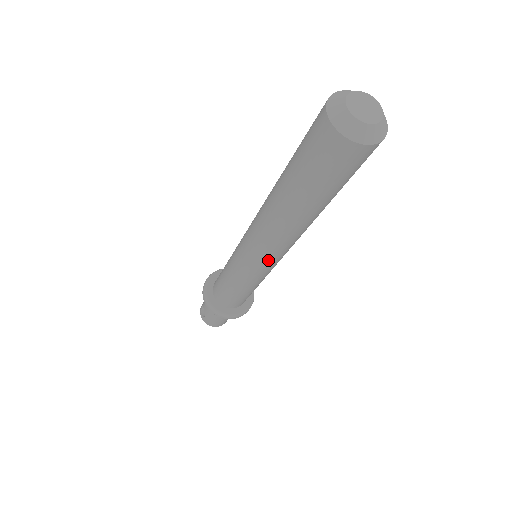
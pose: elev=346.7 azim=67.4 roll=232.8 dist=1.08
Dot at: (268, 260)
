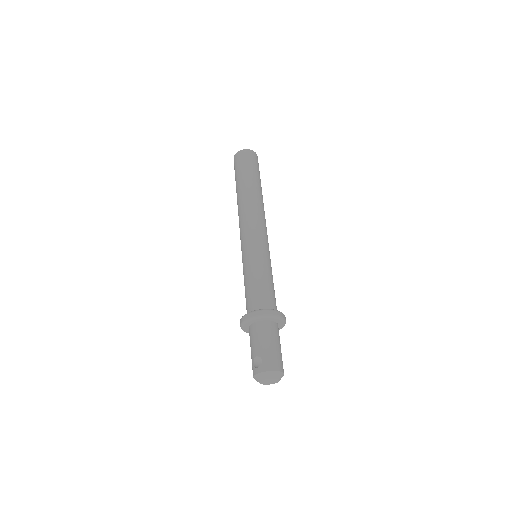
Dot at: (261, 229)
